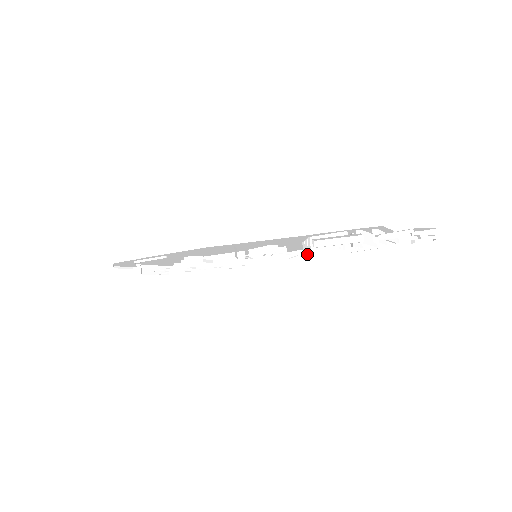
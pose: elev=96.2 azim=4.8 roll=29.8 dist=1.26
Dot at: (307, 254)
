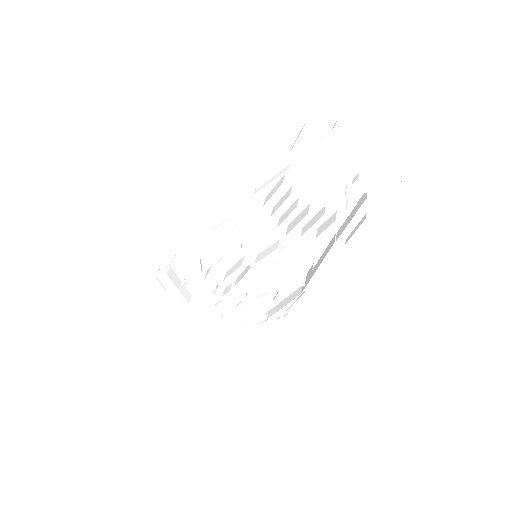
Dot at: (286, 234)
